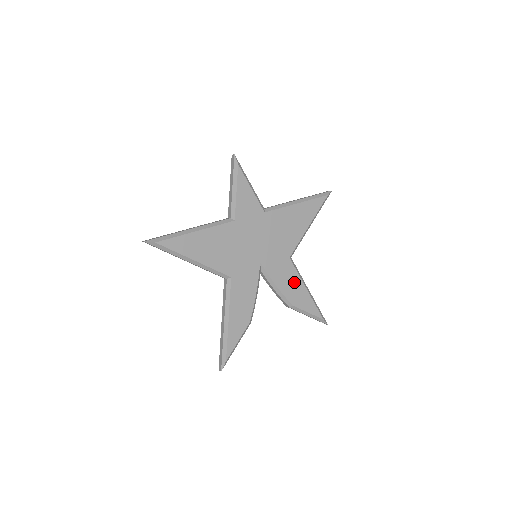
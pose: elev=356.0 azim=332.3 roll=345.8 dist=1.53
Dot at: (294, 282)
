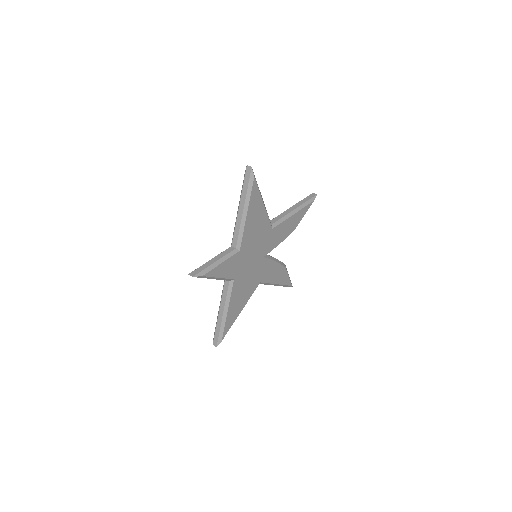
Dot at: (285, 226)
